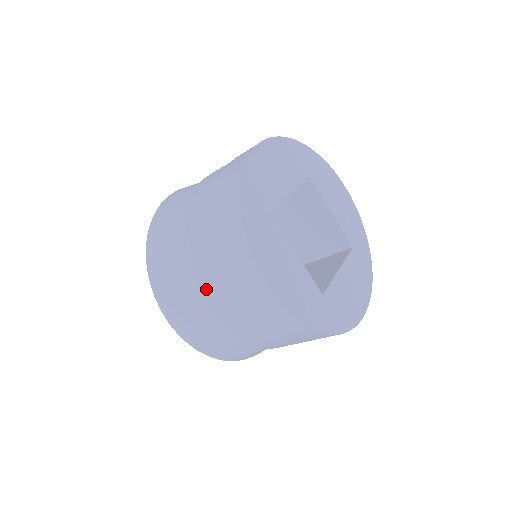
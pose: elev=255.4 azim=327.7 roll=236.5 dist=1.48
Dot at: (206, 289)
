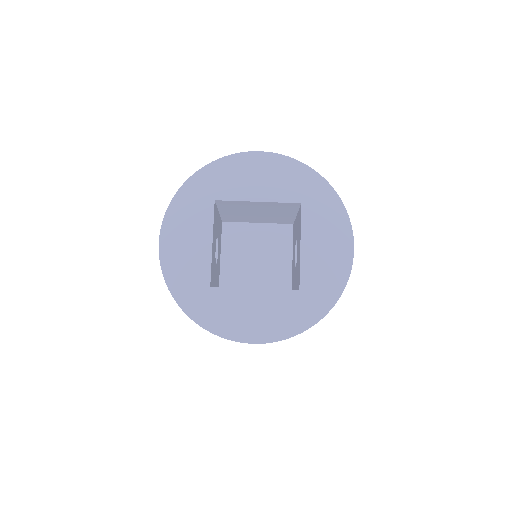
Dot at: occluded
